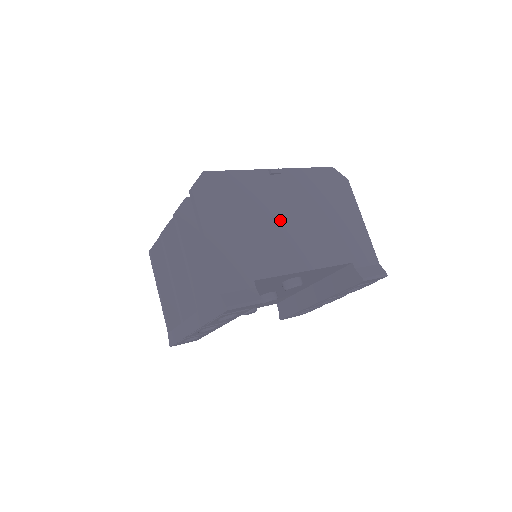
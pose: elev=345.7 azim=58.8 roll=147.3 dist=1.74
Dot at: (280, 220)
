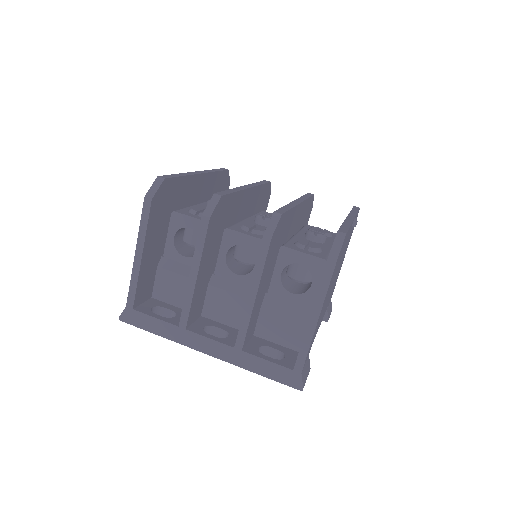
Dot at: occluded
